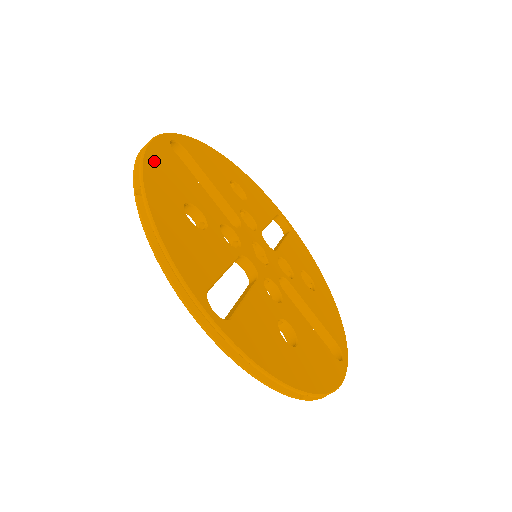
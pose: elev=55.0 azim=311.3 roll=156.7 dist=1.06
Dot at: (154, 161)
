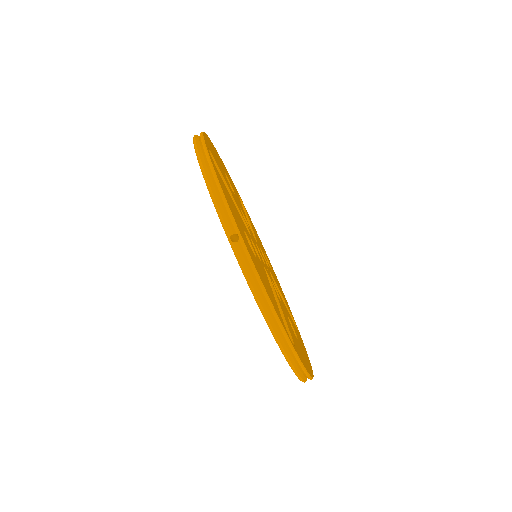
Dot at: (225, 194)
